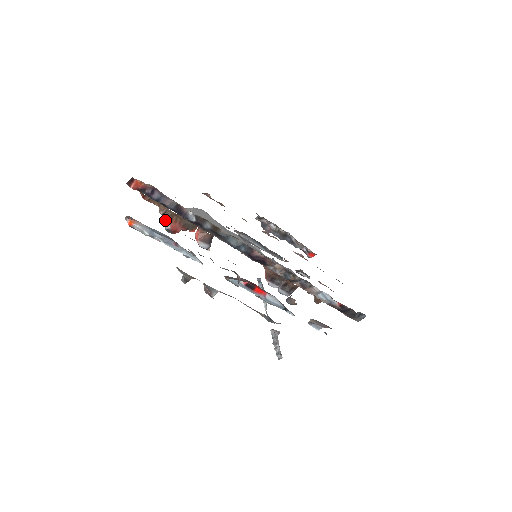
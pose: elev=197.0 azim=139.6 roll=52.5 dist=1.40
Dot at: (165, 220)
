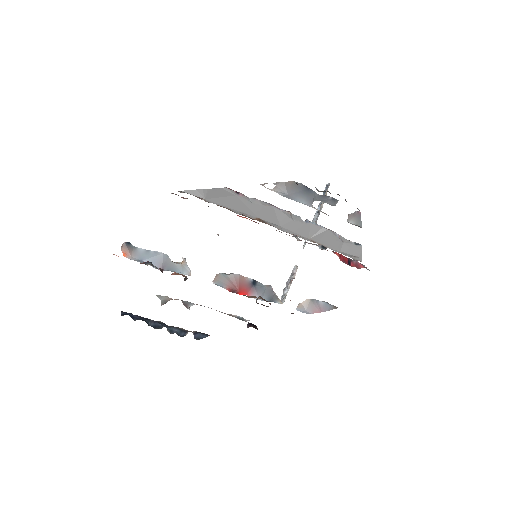
Dot at: occluded
